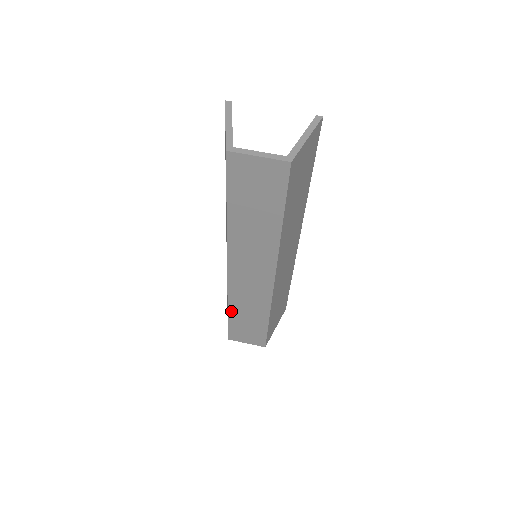
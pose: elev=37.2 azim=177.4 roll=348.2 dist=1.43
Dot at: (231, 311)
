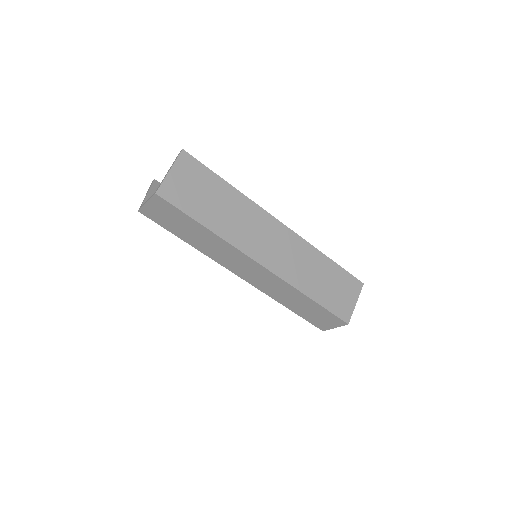
Dot at: (287, 306)
